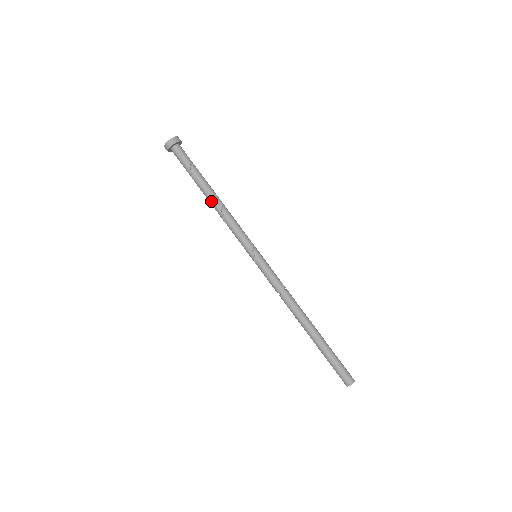
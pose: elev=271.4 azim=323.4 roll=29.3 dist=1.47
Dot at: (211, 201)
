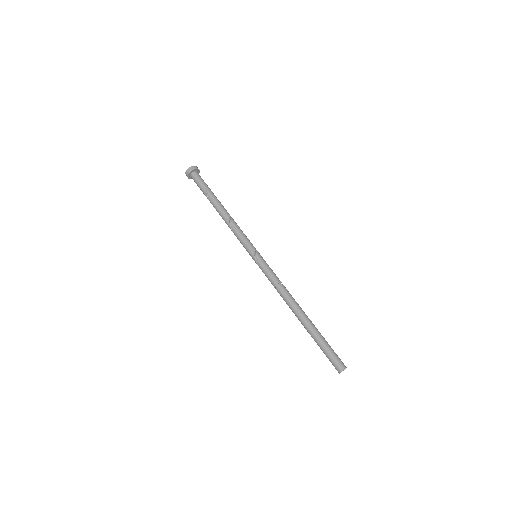
Dot at: (221, 211)
